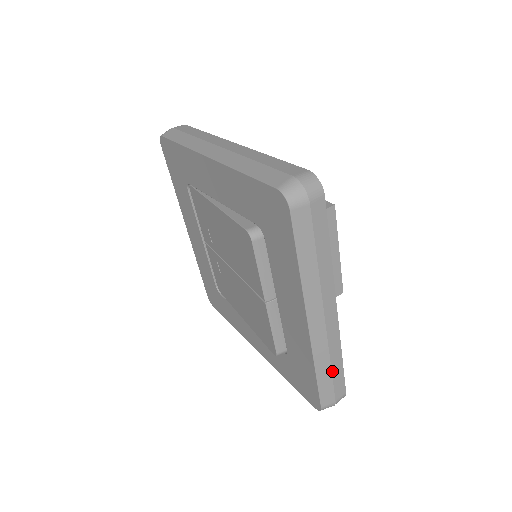
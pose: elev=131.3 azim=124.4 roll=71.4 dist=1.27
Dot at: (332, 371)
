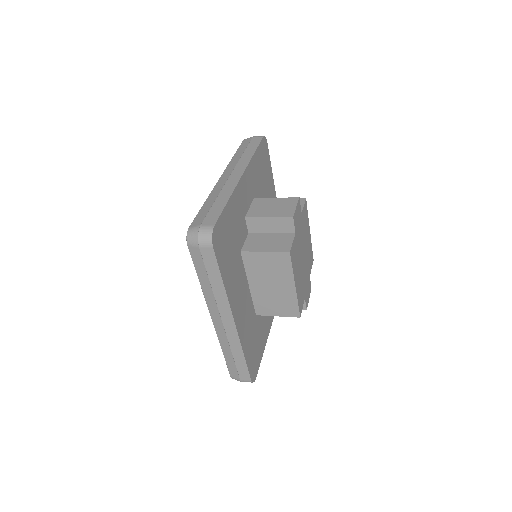
Dot at: (235, 359)
